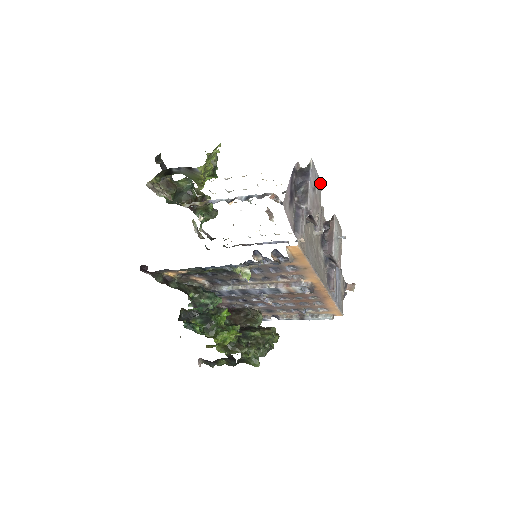
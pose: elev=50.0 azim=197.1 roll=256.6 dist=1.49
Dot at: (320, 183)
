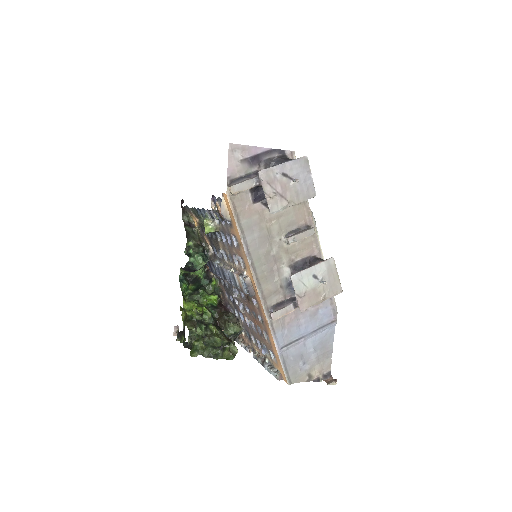
Dot at: (310, 191)
